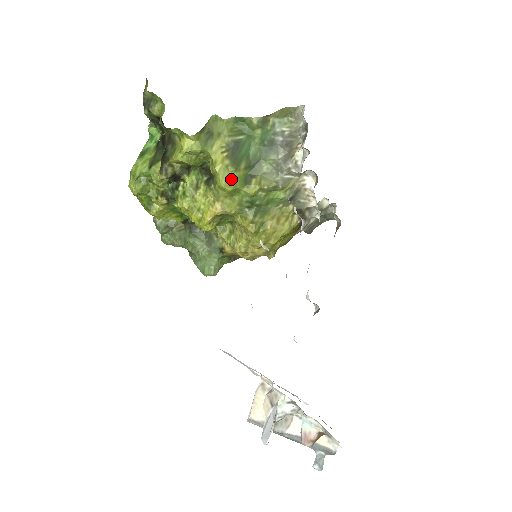
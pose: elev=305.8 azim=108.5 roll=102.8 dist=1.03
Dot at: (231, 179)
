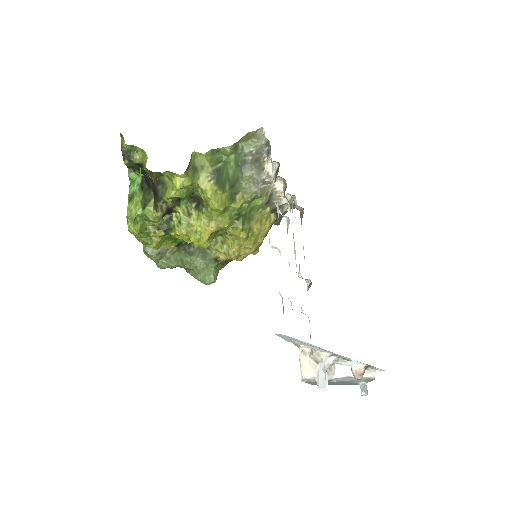
Dot at: (221, 201)
